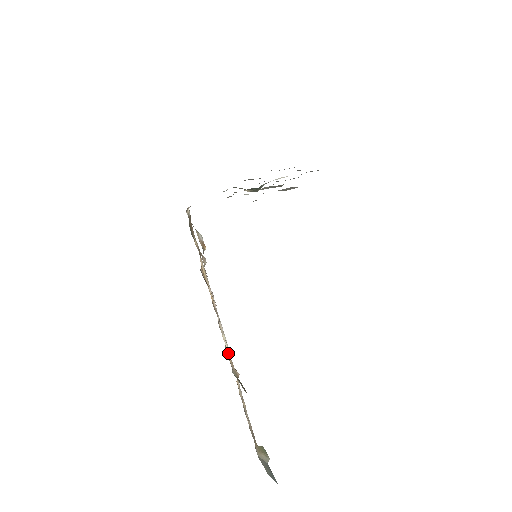
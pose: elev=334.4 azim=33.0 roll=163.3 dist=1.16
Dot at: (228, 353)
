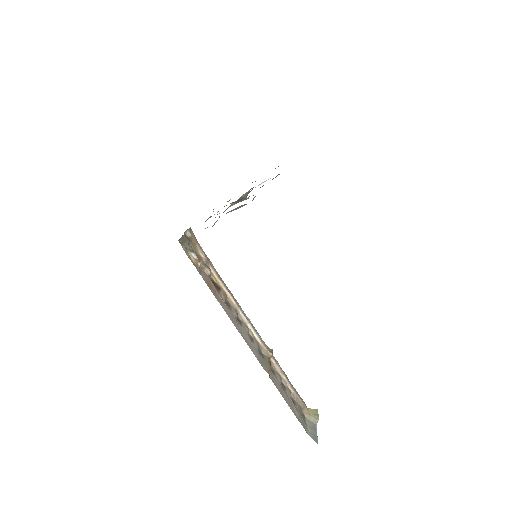
Dot at: (257, 338)
